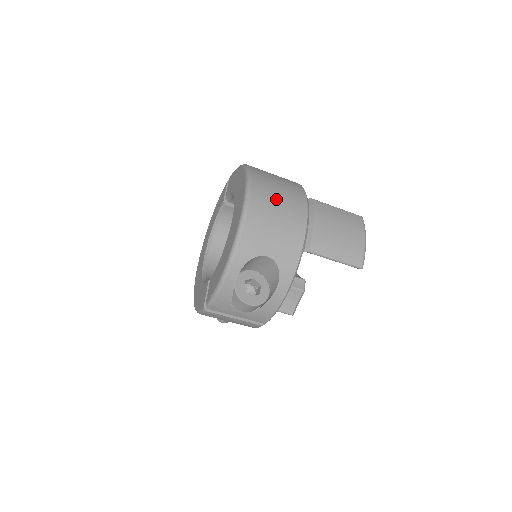
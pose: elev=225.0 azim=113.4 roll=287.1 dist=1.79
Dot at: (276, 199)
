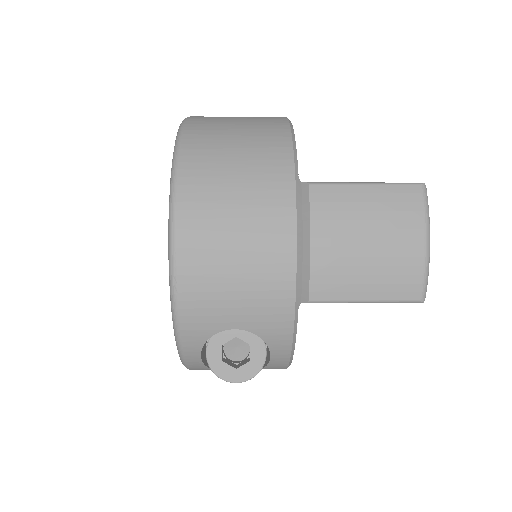
Dot at: (228, 222)
